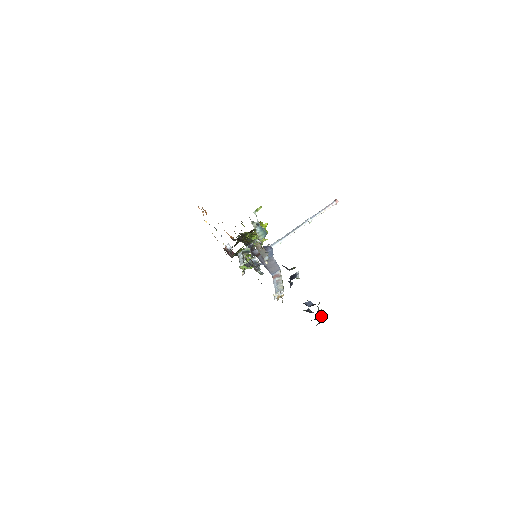
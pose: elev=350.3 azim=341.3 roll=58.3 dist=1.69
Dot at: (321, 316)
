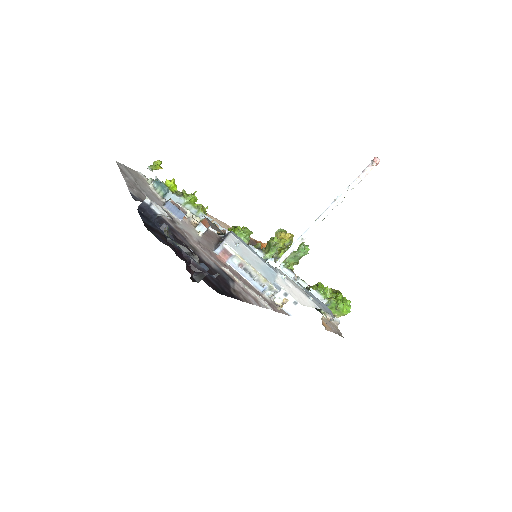
Dot at: (187, 258)
